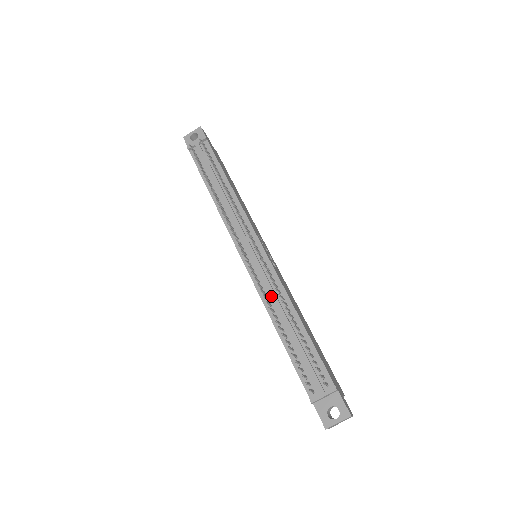
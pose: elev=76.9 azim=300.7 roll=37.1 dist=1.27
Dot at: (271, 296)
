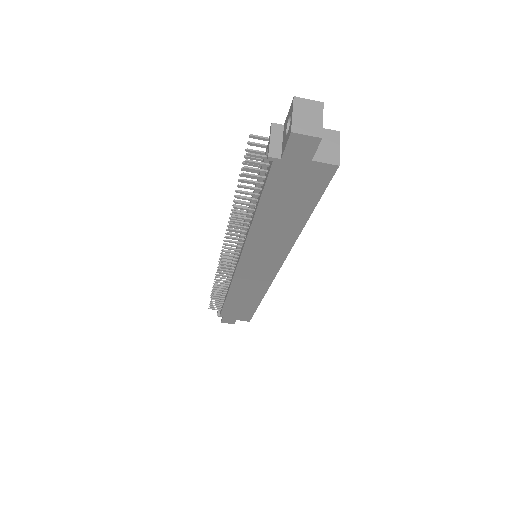
Dot at: occluded
